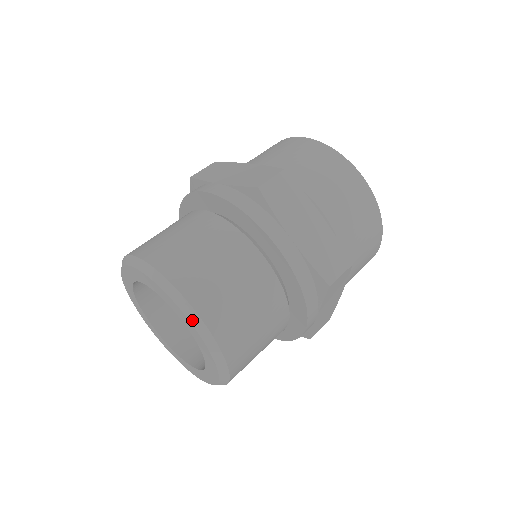
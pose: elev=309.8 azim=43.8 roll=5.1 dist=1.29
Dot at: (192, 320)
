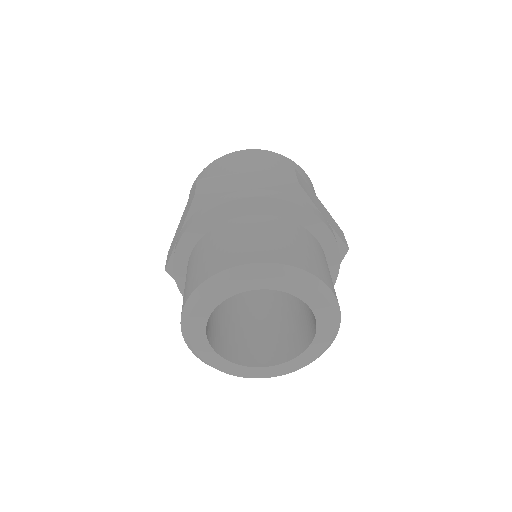
Dot at: (327, 296)
